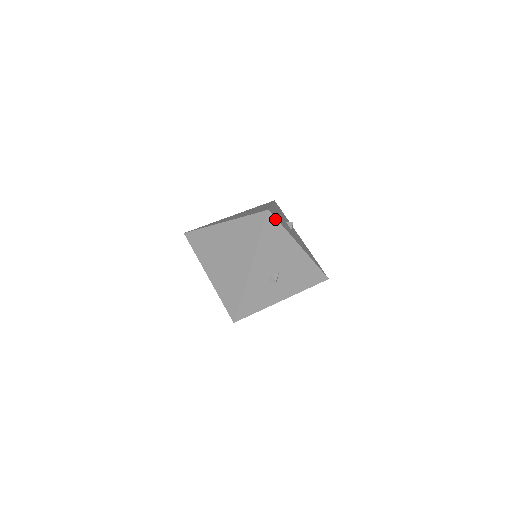
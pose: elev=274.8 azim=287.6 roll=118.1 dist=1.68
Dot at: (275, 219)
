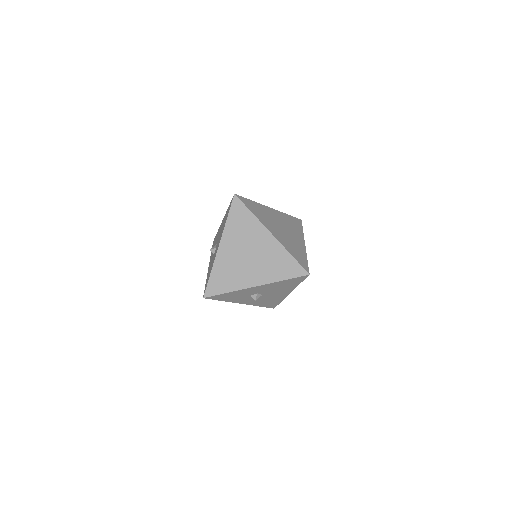
Dot at: (304, 279)
